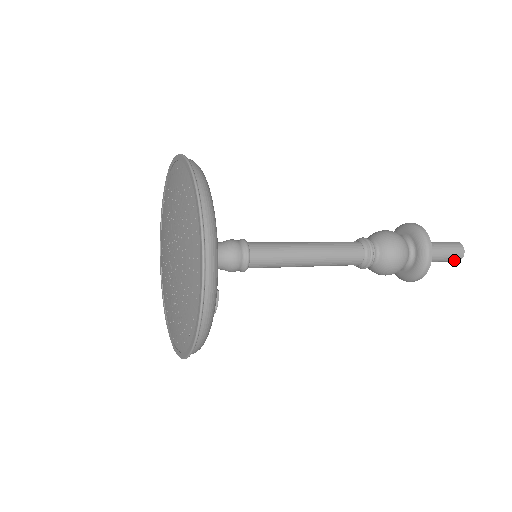
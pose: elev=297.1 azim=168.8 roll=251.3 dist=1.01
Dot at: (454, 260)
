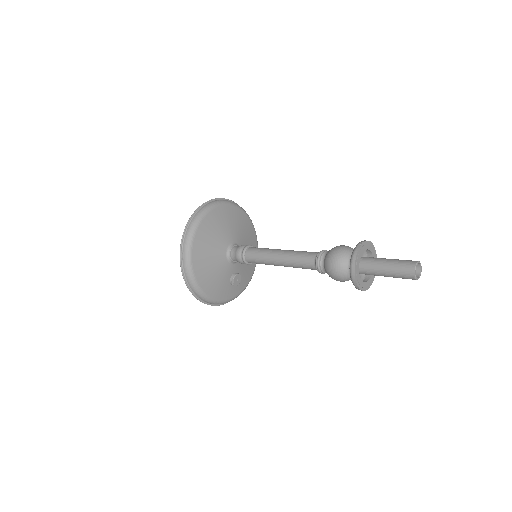
Dot at: occluded
